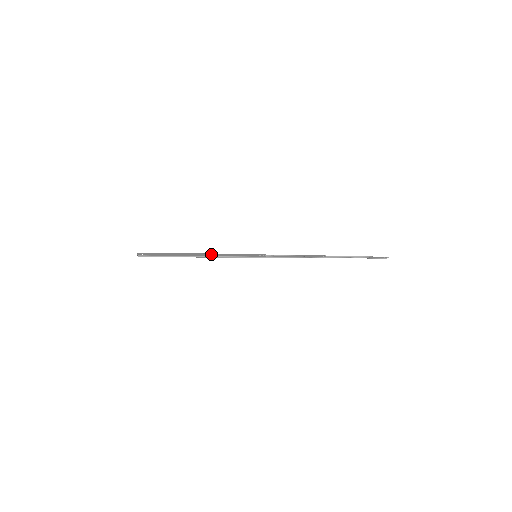
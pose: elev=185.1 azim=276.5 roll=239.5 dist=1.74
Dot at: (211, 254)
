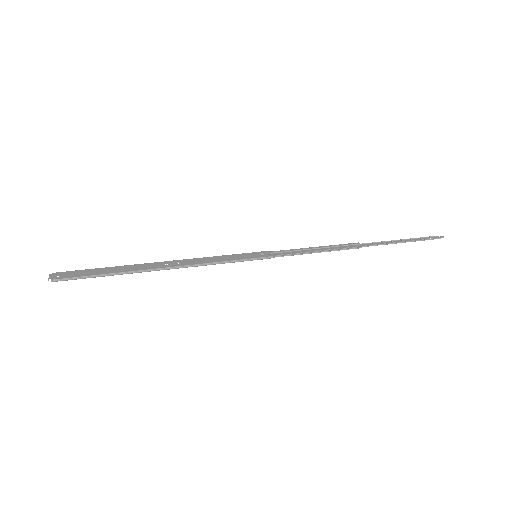
Dot at: (182, 261)
